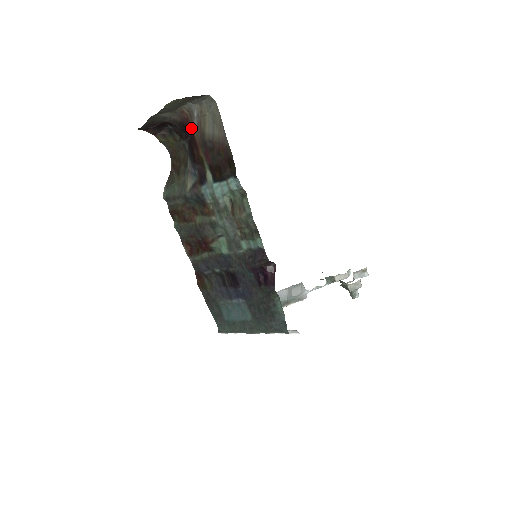
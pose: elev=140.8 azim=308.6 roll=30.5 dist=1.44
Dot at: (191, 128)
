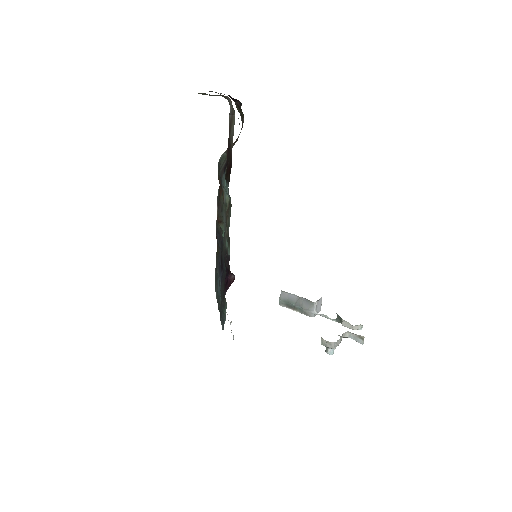
Dot at: occluded
